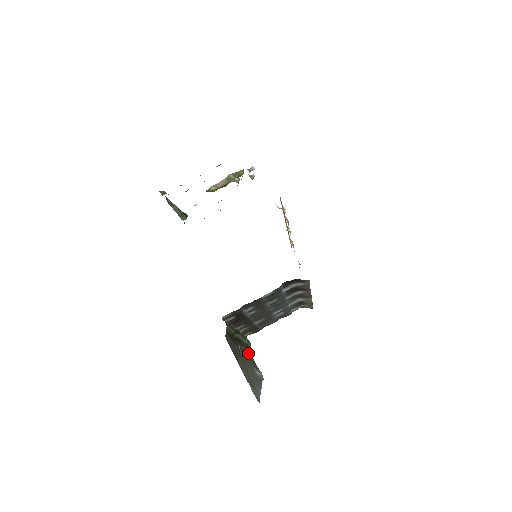
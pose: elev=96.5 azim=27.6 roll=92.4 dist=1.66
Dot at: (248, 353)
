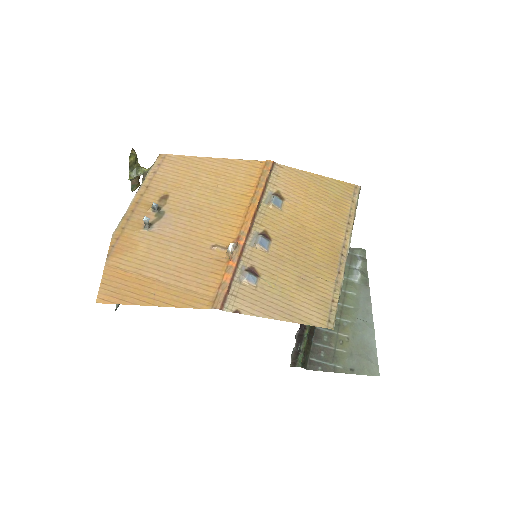
Dot at: occluded
